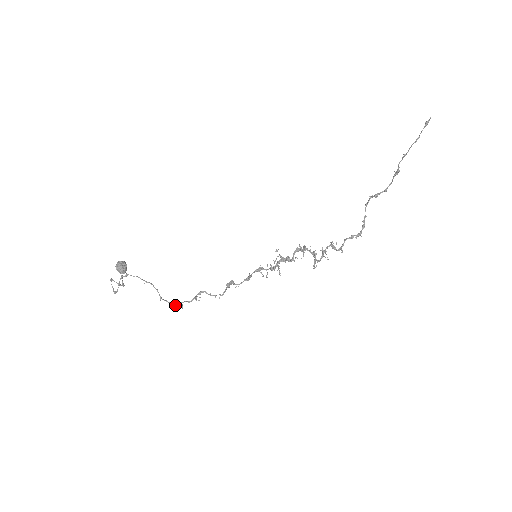
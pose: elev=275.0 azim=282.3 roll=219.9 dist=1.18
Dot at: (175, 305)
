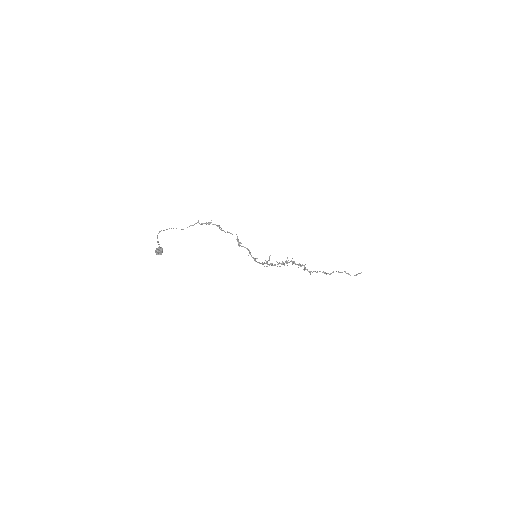
Dot at: (206, 223)
